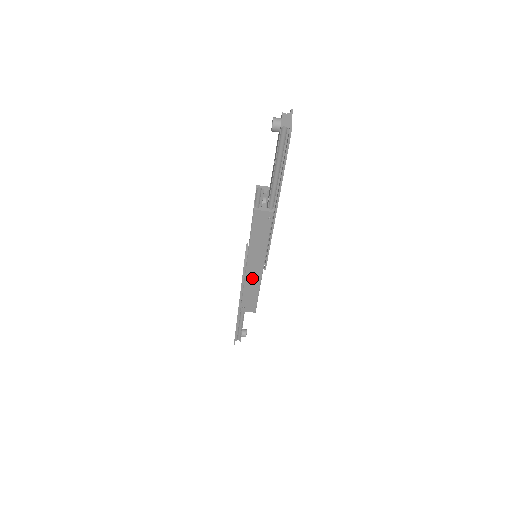
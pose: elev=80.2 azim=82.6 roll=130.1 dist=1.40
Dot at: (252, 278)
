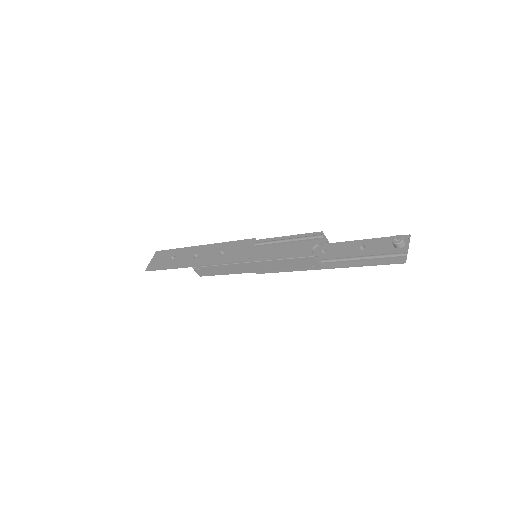
Dot at: (238, 268)
